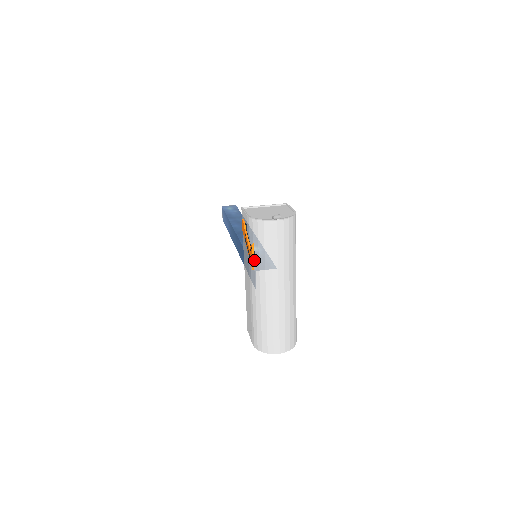
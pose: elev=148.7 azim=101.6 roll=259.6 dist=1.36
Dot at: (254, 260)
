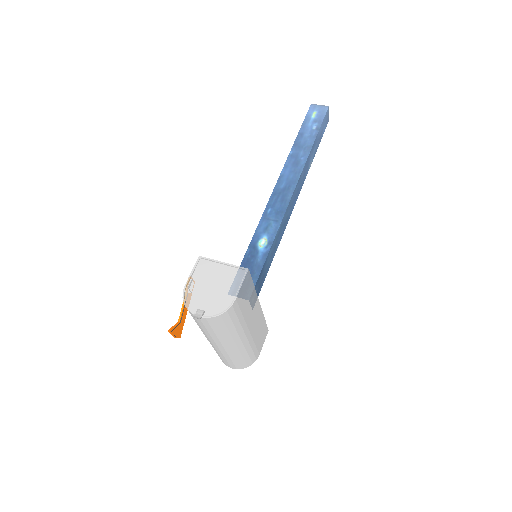
Dot at: (176, 336)
